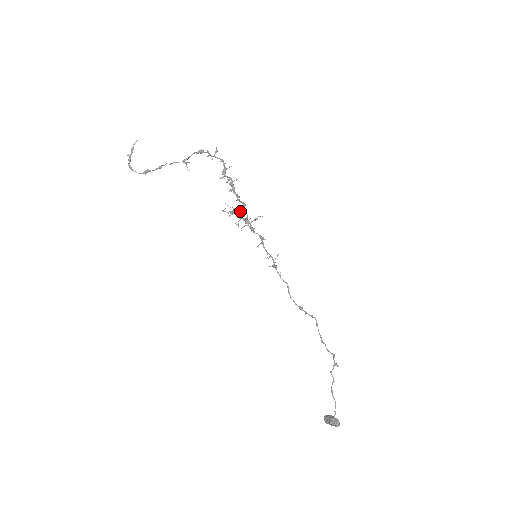
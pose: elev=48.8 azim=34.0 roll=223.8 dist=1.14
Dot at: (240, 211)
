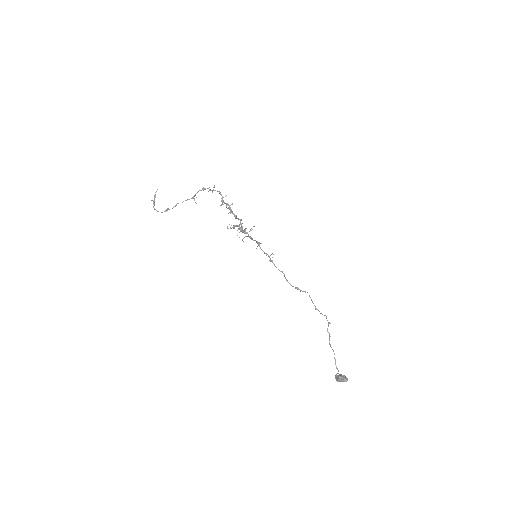
Dot at: (239, 225)
